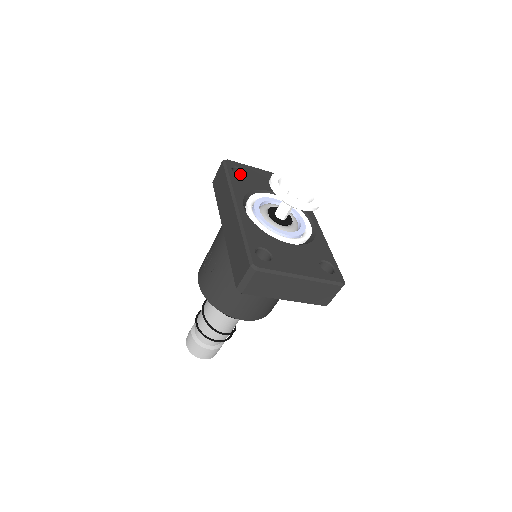
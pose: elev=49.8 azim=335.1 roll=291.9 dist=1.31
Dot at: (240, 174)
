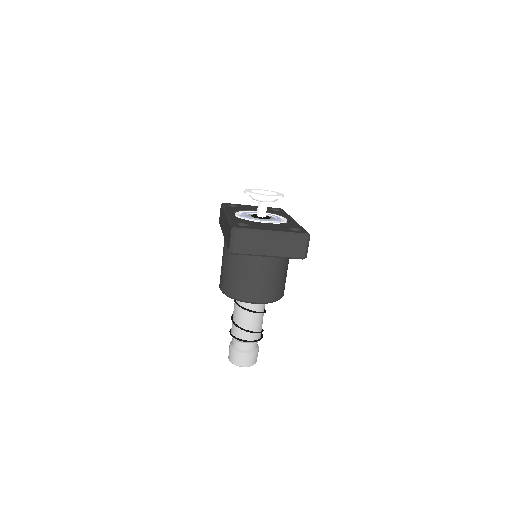
Dot at: occluded
